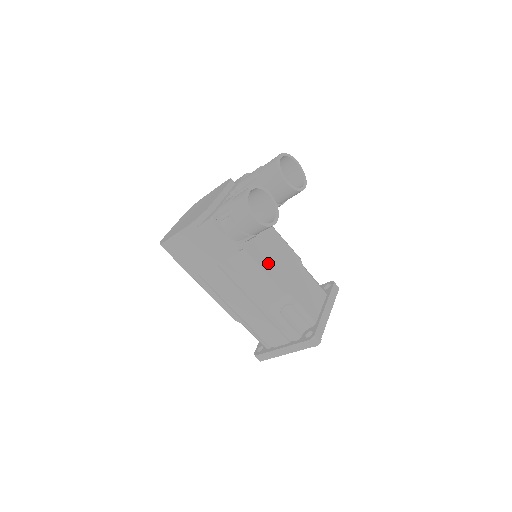
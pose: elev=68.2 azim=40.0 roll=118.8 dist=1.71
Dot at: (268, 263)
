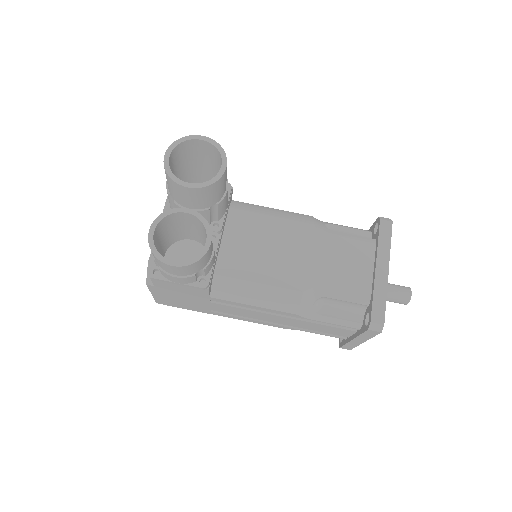
Dot at: (262, 268)
